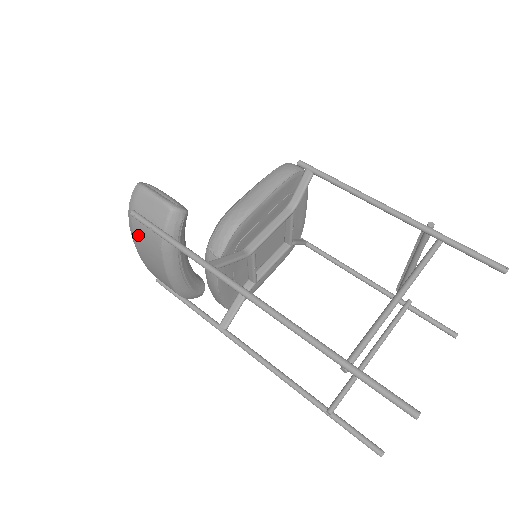
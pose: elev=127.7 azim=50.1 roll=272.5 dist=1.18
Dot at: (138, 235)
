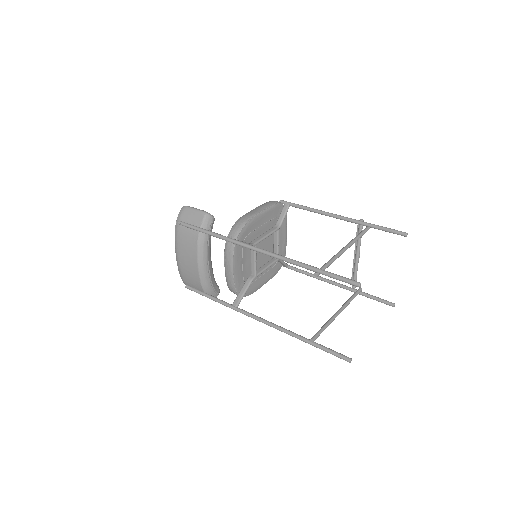
Dot at: (181, 239)
